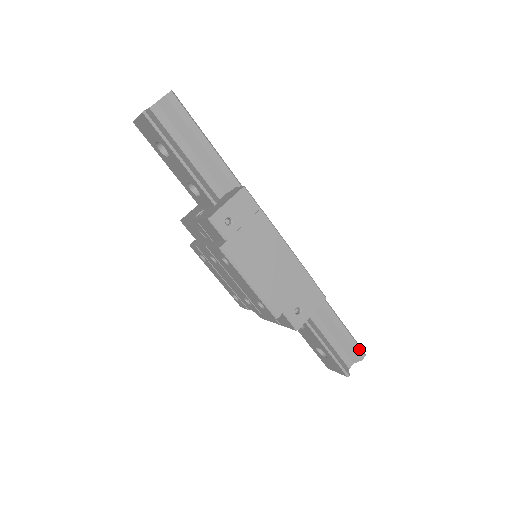
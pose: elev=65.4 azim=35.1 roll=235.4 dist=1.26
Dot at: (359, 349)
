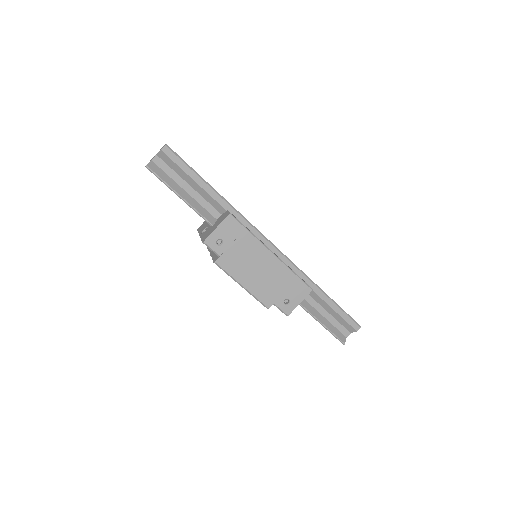
Dot at: (353, 323)
